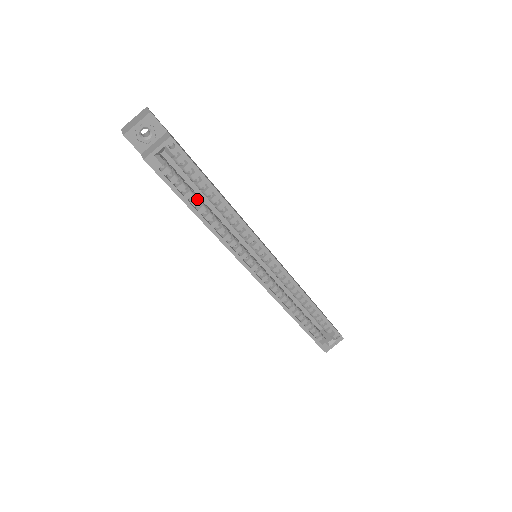
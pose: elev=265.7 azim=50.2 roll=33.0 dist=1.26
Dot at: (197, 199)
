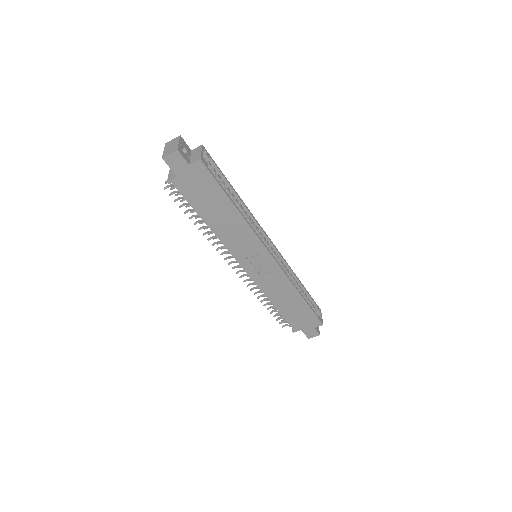
Dot at: occluded
